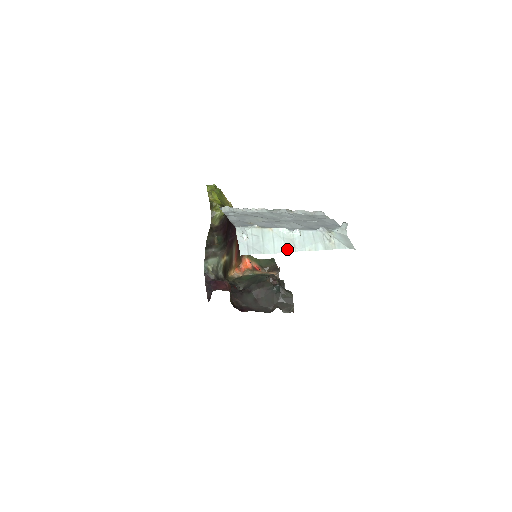
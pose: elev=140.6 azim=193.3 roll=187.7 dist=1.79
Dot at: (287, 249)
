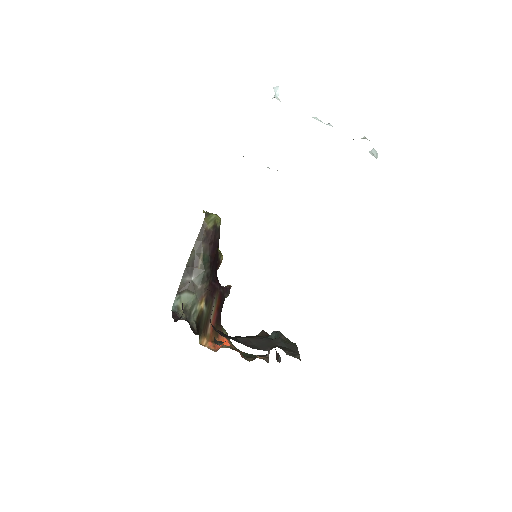
Dot at: occluded
